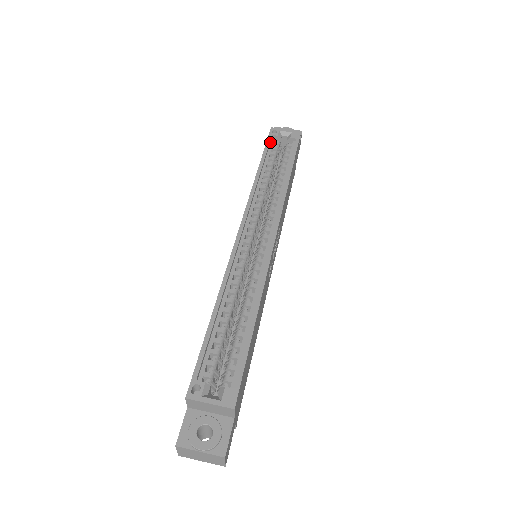
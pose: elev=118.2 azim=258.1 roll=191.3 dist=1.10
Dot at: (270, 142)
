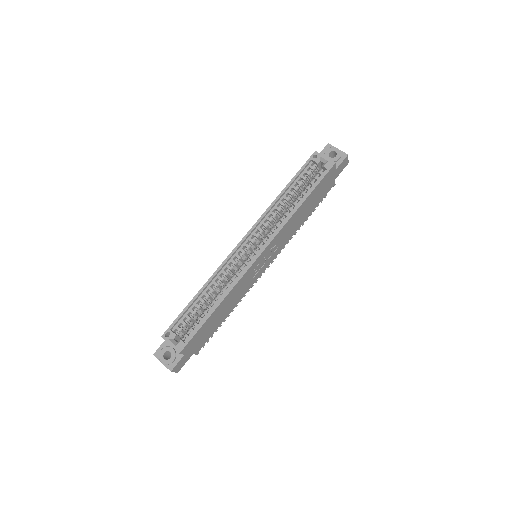
Dot at: (307, 165)
